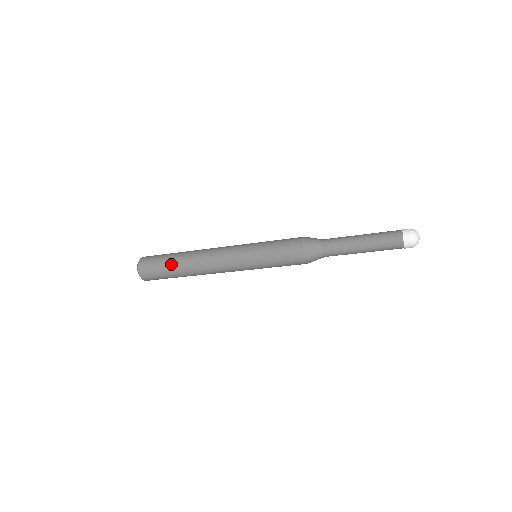
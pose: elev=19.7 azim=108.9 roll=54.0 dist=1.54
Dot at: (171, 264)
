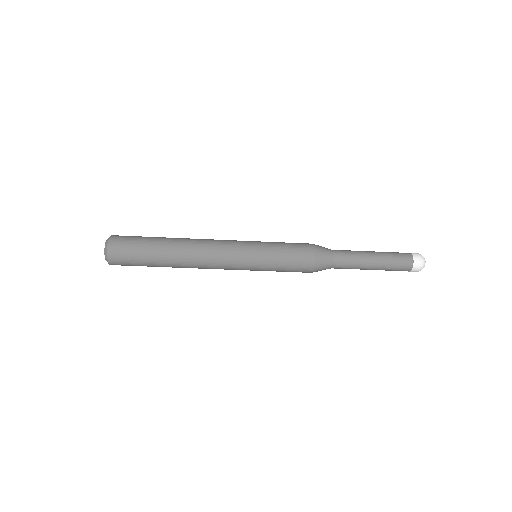
Dot at: (154, 246)
